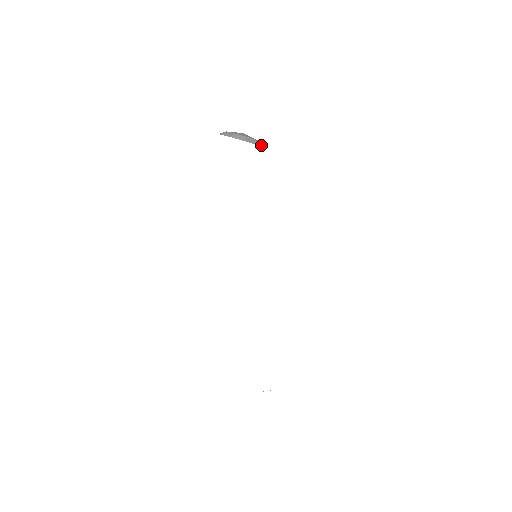
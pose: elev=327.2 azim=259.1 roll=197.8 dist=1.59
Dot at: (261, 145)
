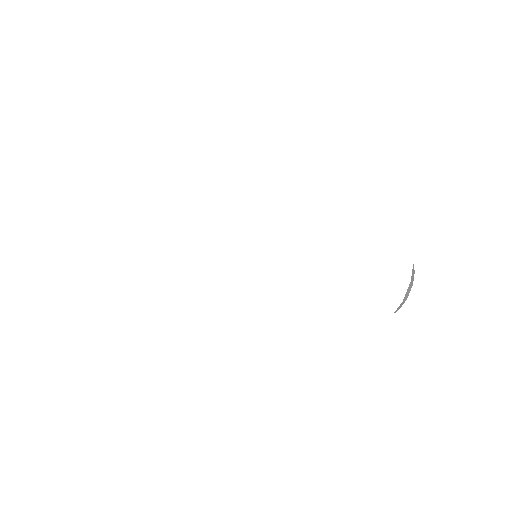
Dot at: occluded
